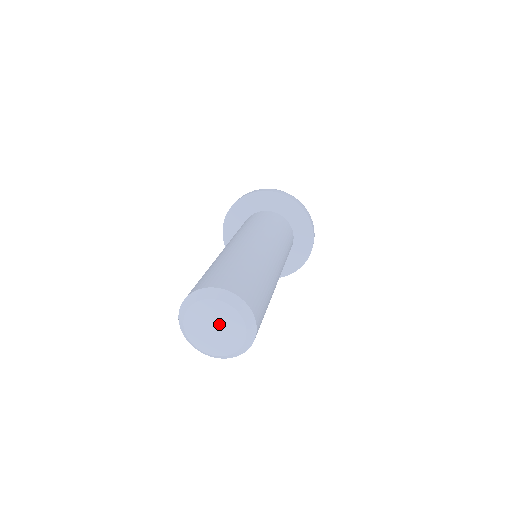
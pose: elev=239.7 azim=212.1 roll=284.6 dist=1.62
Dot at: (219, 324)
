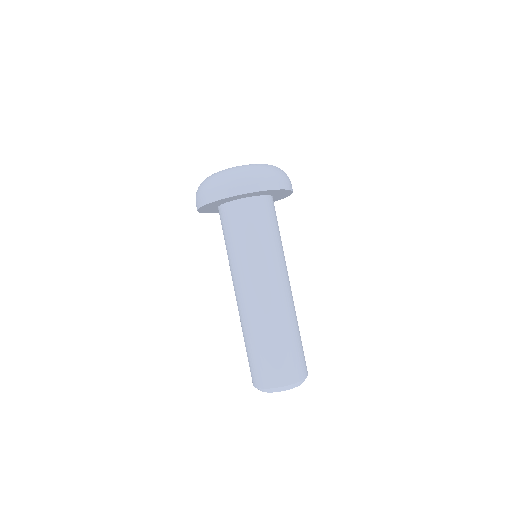
Dot at: occluded
